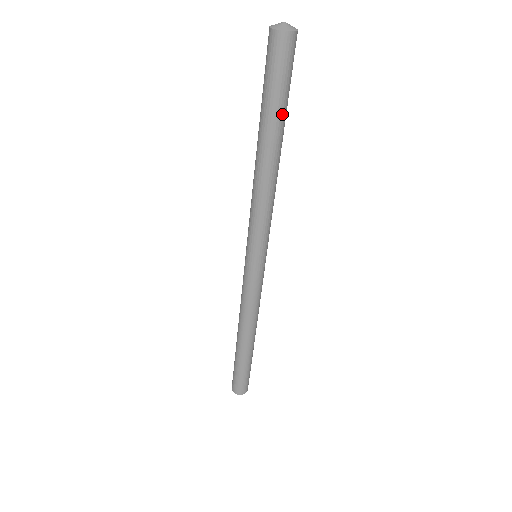
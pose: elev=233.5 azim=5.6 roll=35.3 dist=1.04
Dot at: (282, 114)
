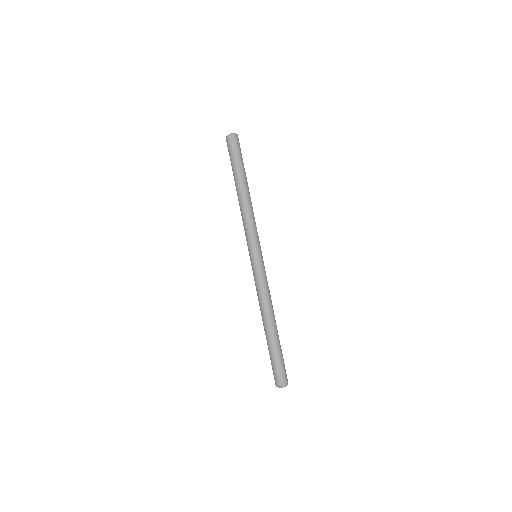
Dot at: (241, 168)
